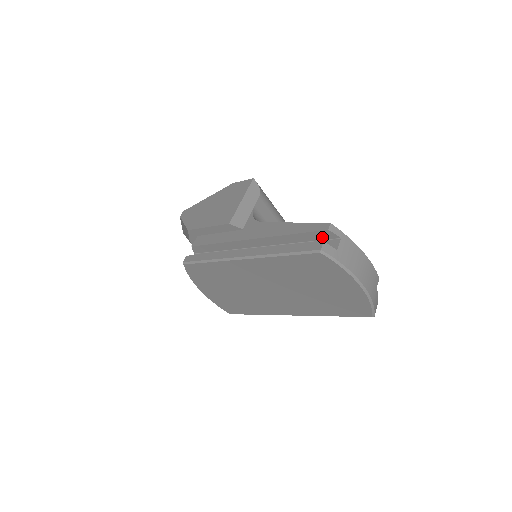
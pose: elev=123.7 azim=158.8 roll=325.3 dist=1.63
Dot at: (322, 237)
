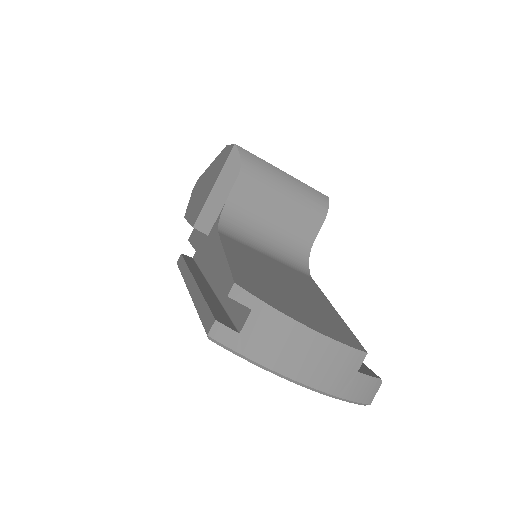
Dot at: occluded
